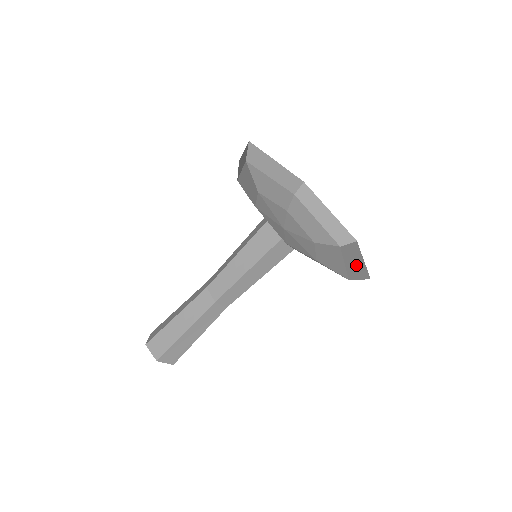
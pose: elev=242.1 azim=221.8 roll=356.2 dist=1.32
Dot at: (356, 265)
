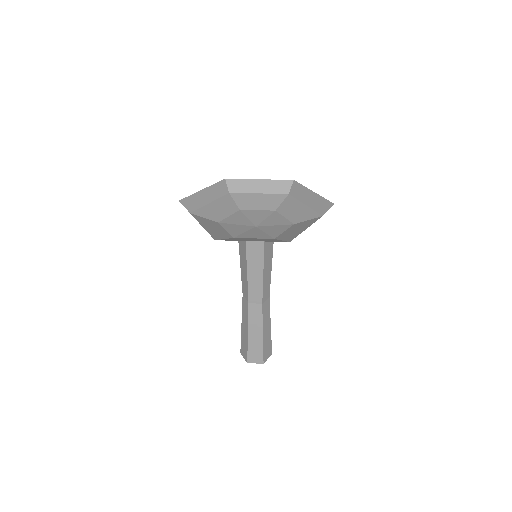
Dot at: occluded
